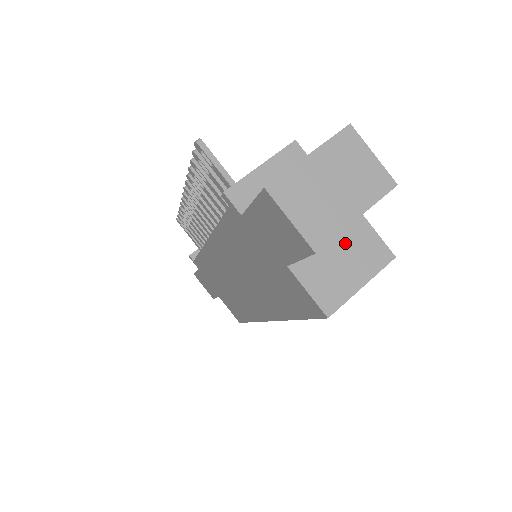
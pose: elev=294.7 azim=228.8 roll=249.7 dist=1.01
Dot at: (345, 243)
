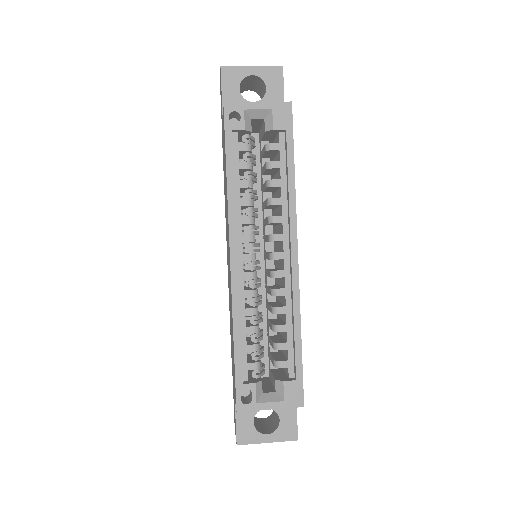
Dot at: occluded
